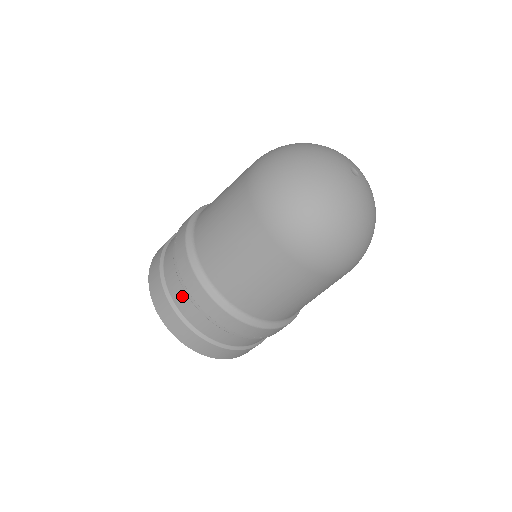
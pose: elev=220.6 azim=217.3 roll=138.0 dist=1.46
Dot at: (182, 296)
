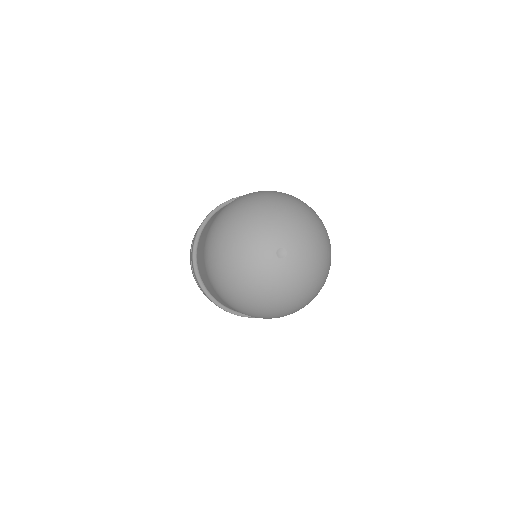
Dot at: occluded
